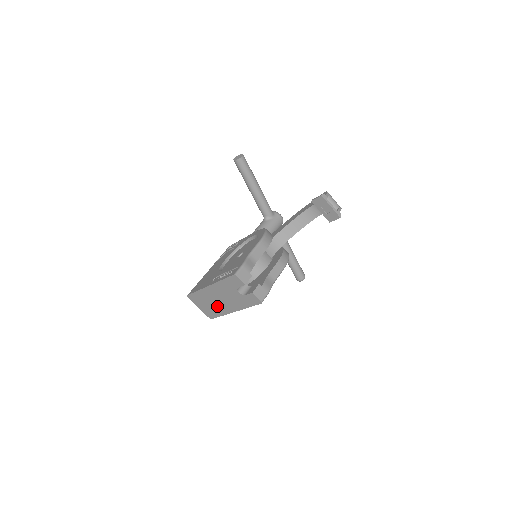
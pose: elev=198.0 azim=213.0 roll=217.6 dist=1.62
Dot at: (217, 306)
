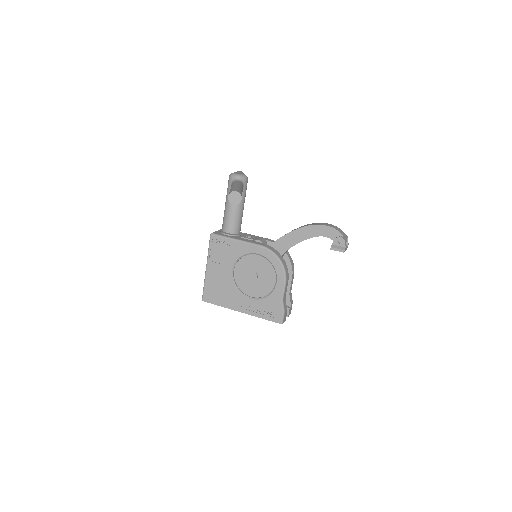
Dot at: occluded
